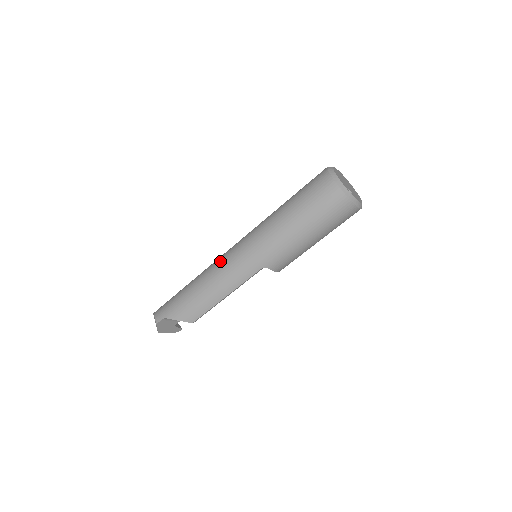
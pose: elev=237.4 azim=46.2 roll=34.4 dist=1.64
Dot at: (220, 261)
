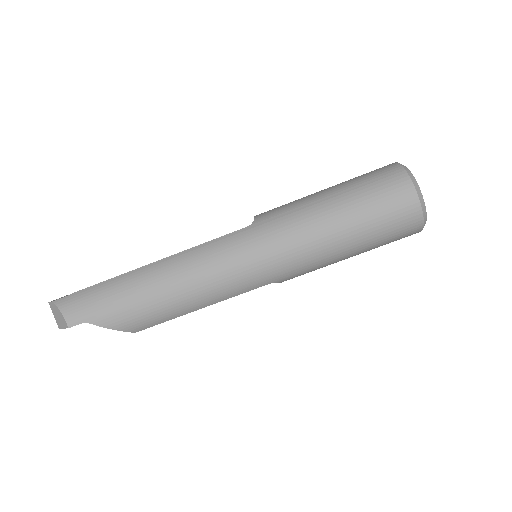
Dot at: (205, 259)
